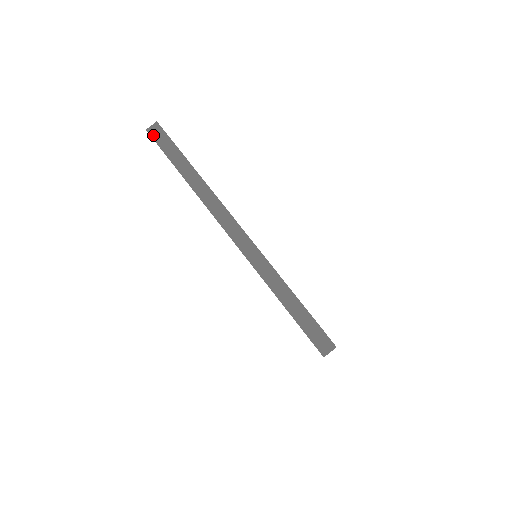
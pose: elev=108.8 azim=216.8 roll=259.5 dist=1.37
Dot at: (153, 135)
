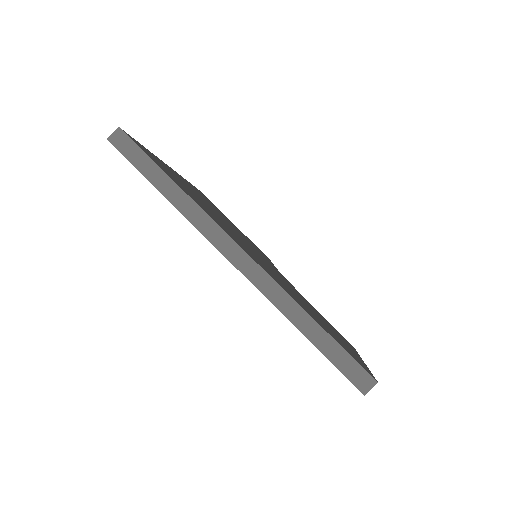
Dot at: (117, 146)
